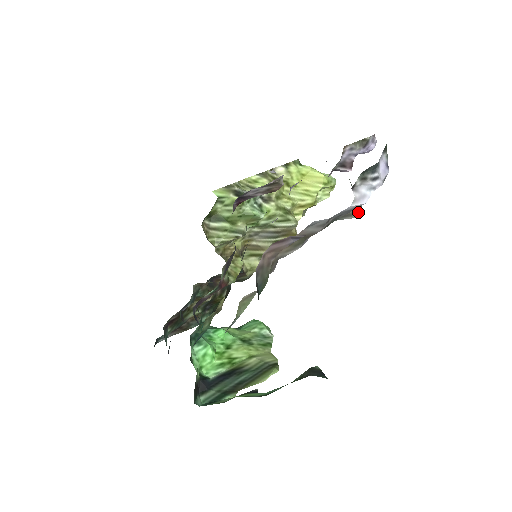
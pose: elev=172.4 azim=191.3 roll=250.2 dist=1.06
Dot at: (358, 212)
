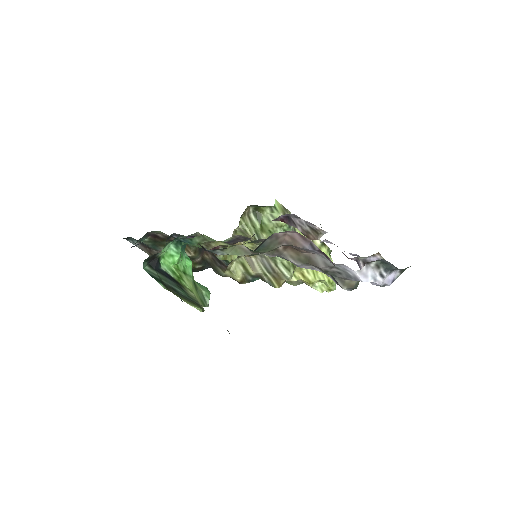
Dot at: (348, 289)
